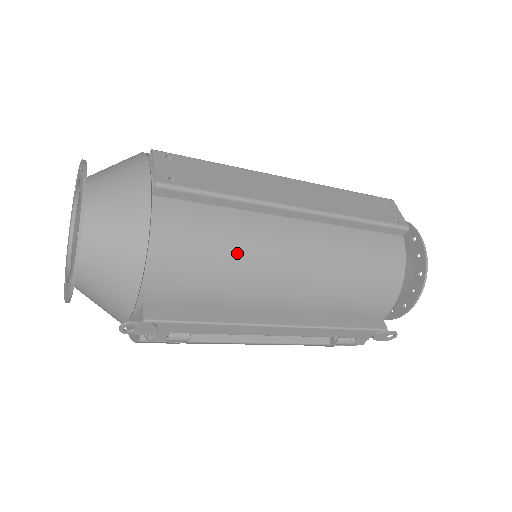
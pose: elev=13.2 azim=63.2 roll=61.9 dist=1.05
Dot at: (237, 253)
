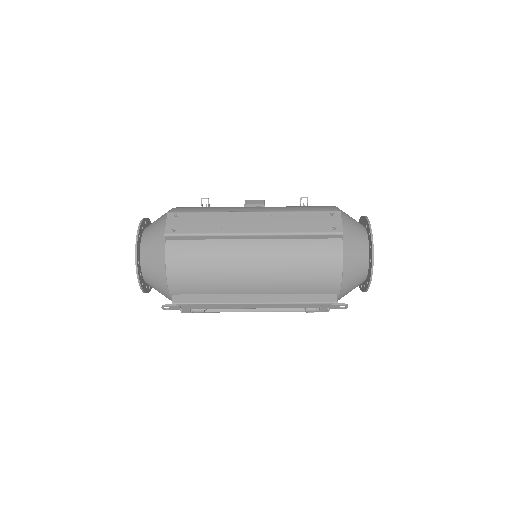
Dot at: (215, 265)
